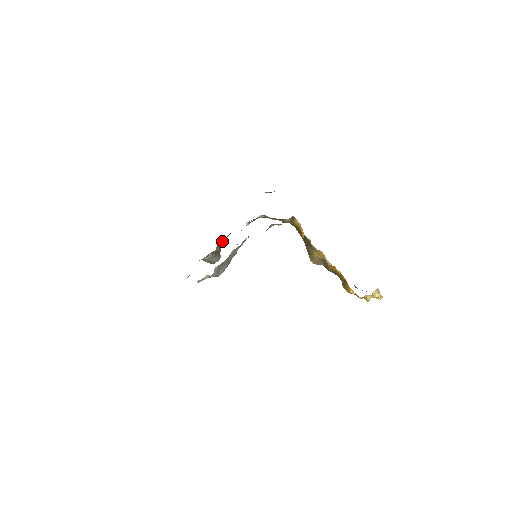
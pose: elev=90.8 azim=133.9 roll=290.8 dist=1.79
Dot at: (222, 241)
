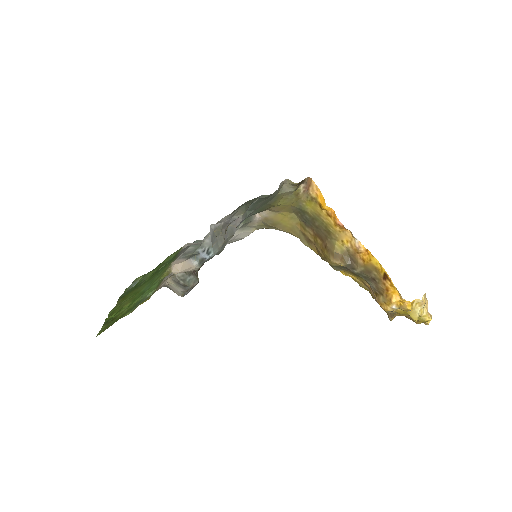
Dot at: occluded
